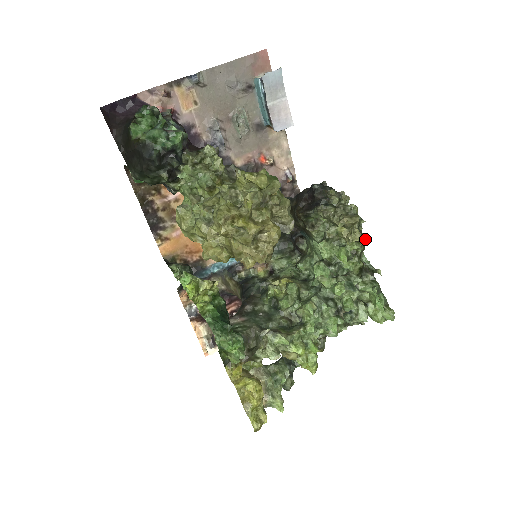
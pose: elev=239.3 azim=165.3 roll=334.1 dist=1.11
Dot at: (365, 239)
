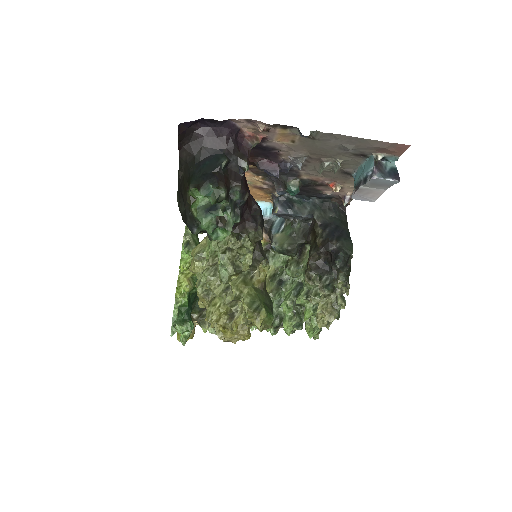
Dot at: (327, 327)
